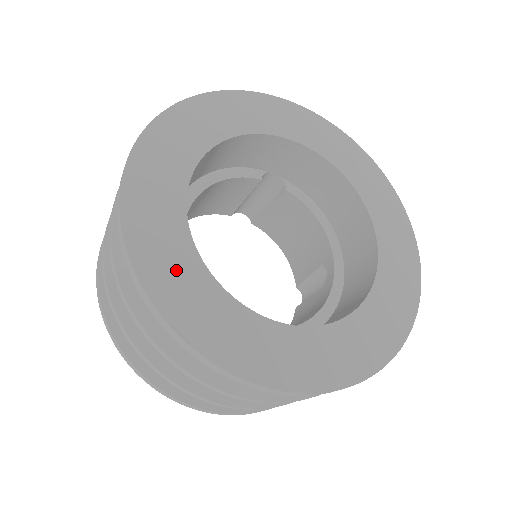
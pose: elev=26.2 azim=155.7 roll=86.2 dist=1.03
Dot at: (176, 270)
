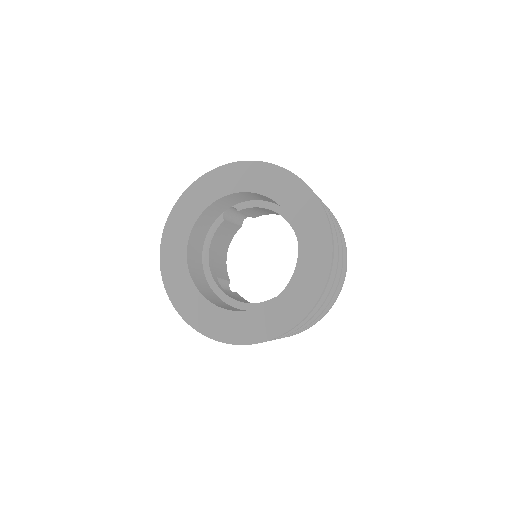
Dot at: (218, 322)
